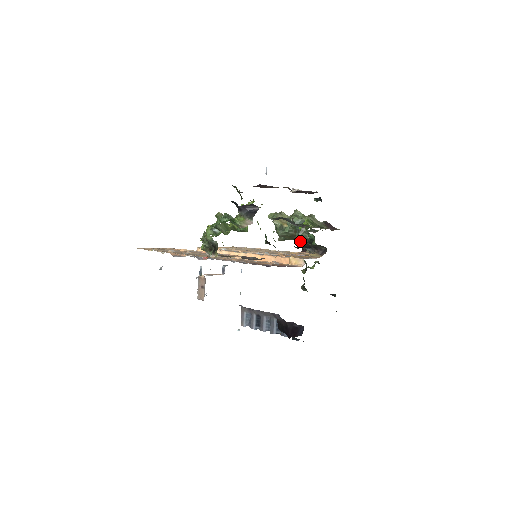
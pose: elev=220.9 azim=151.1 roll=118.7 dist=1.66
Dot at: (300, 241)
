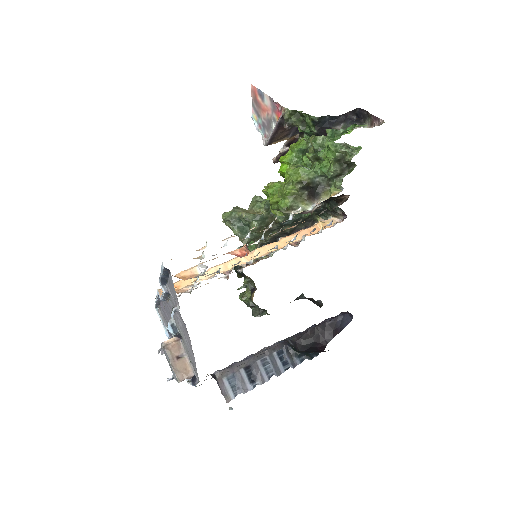
Dot at: (266, 236)
